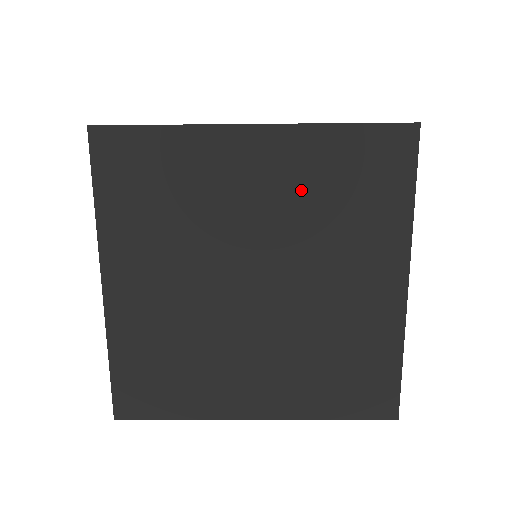
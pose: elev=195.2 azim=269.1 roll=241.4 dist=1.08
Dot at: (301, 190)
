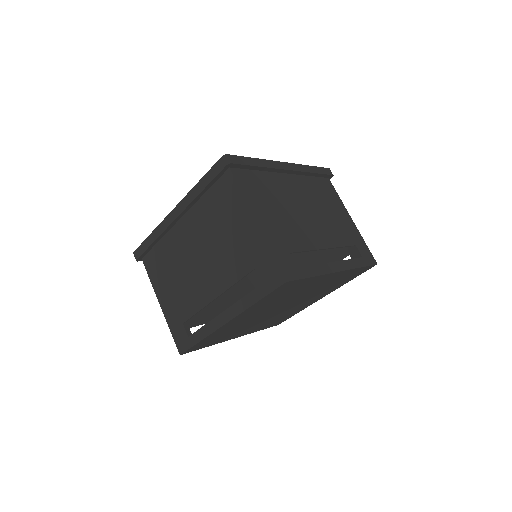
Dot at: (327, 284)
